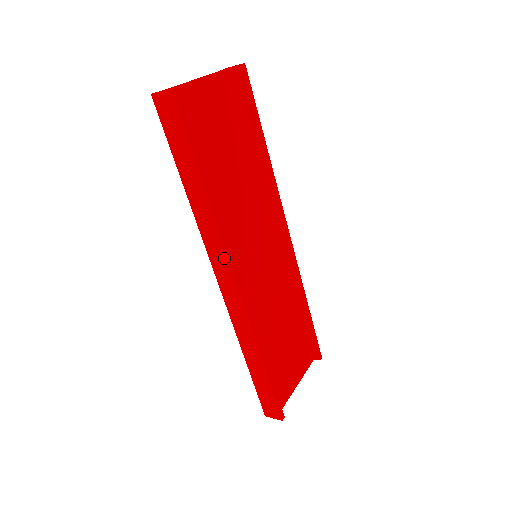
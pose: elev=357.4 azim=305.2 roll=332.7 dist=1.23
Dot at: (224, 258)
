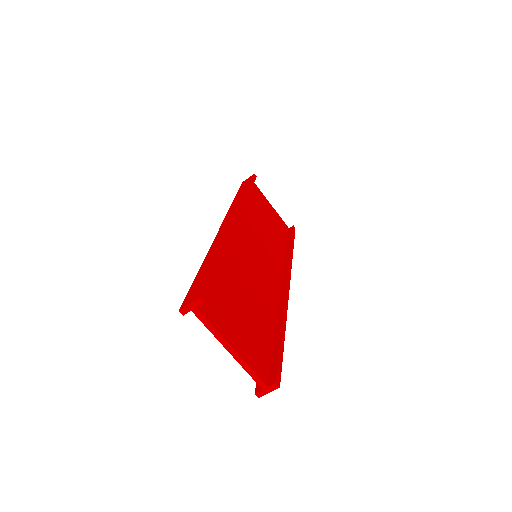
Dot at: occluded
